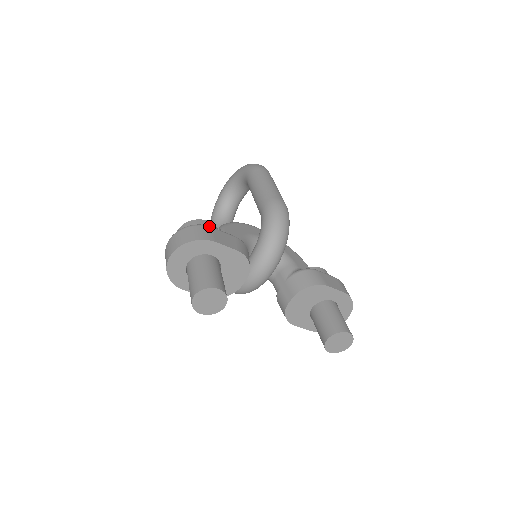
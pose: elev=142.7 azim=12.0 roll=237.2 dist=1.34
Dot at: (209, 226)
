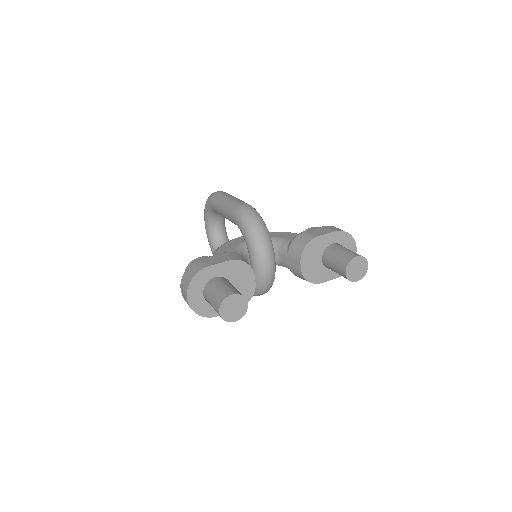
Dot at: (199, 259)
